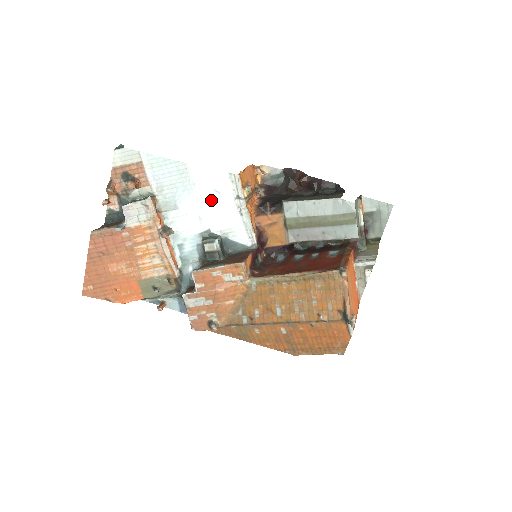
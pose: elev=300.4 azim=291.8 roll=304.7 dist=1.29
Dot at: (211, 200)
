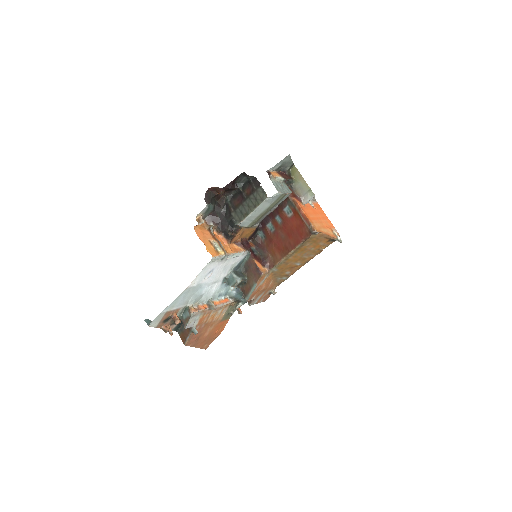
Dot at: (212, 275)
